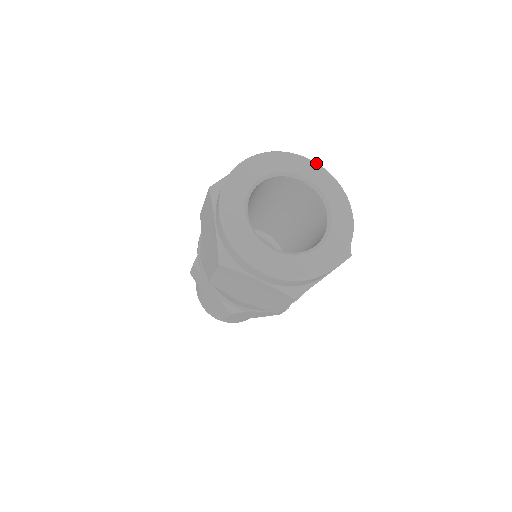
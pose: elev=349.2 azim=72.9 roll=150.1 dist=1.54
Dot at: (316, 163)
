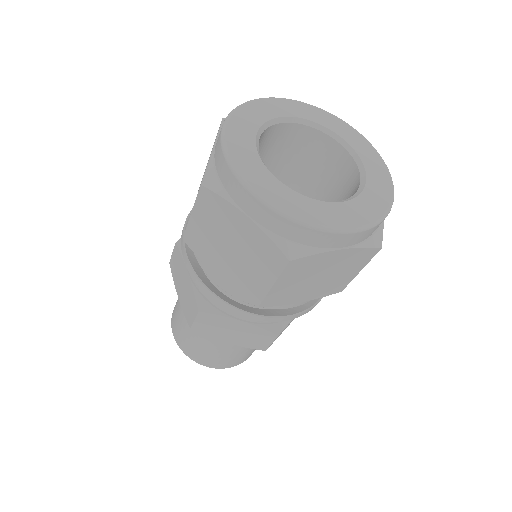
Dot at: occluded
